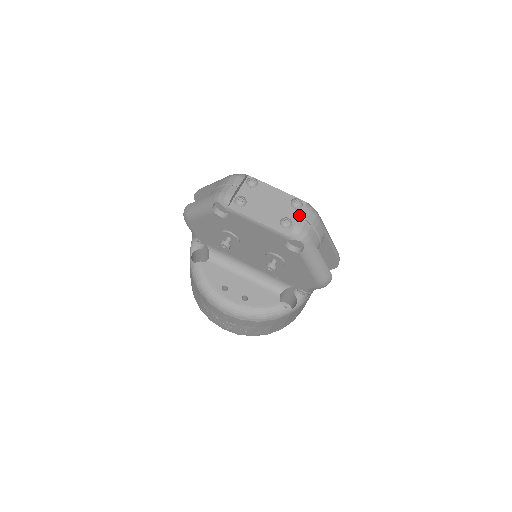
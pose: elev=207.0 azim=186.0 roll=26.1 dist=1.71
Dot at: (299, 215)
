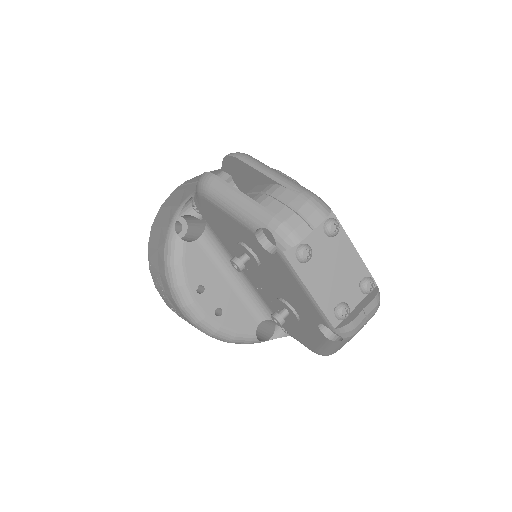
Dot at: (360, 300)
